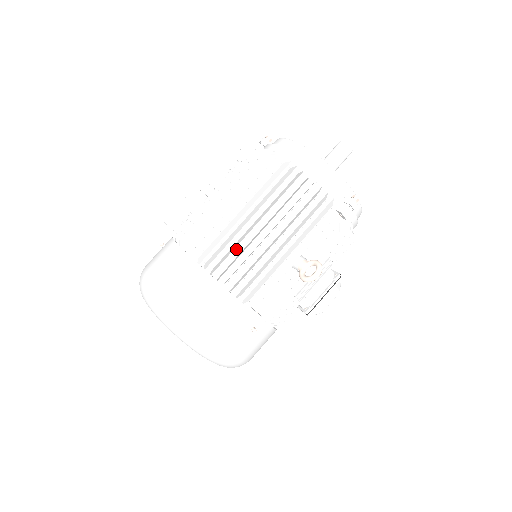
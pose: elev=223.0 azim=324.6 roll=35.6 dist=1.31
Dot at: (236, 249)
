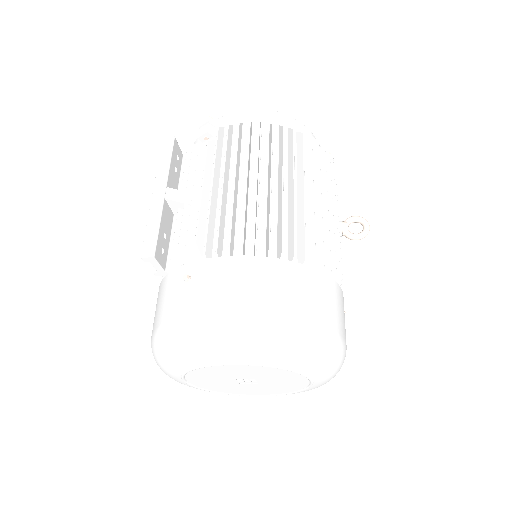
Dot at: (300, 231)
